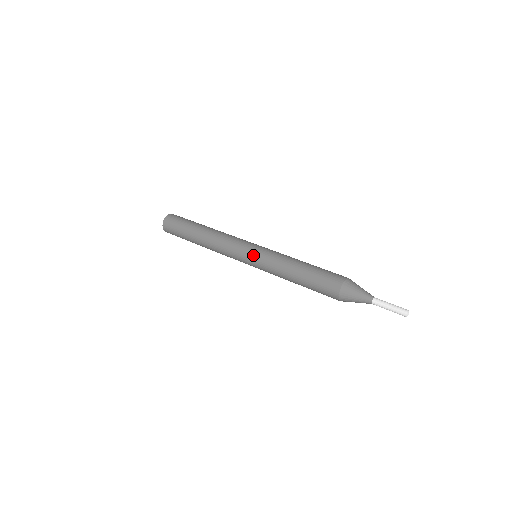
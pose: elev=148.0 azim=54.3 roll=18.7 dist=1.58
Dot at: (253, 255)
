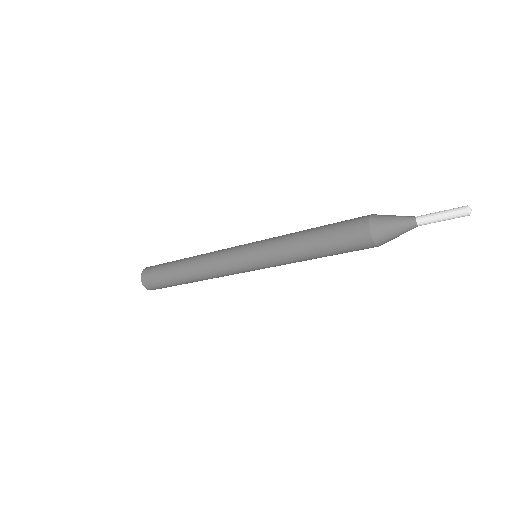
Dot at: (251, 248)
